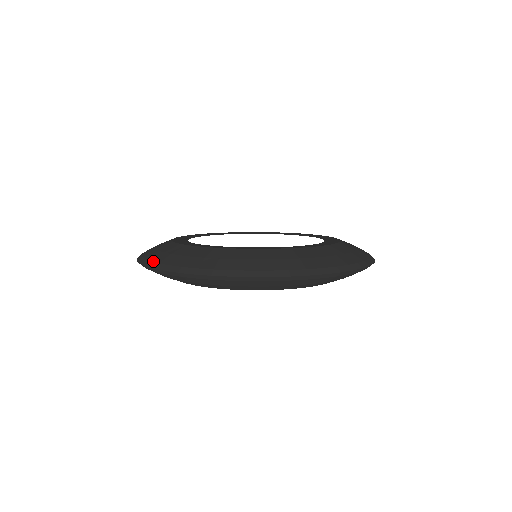
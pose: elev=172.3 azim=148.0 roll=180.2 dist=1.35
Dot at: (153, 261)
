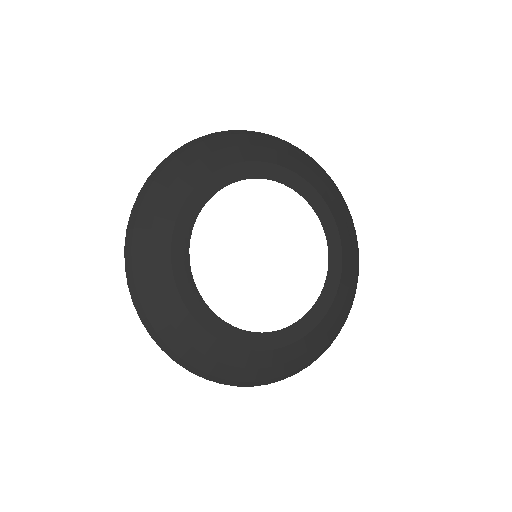
Dot at: (142, 306)
